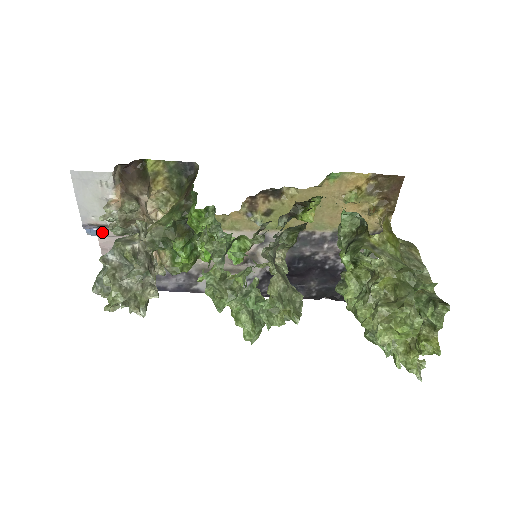
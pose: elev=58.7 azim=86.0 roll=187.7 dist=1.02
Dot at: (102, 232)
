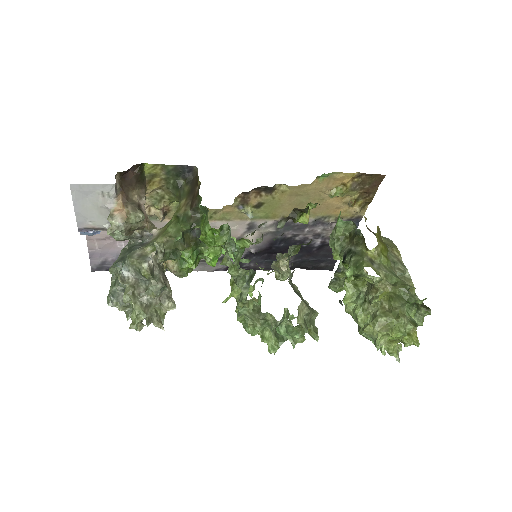
Dot at: (96, 232)
